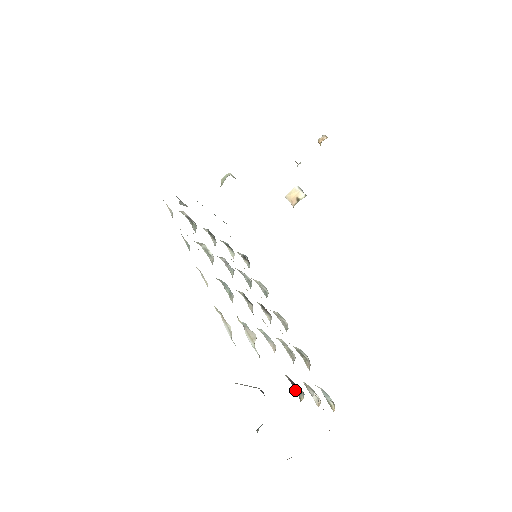
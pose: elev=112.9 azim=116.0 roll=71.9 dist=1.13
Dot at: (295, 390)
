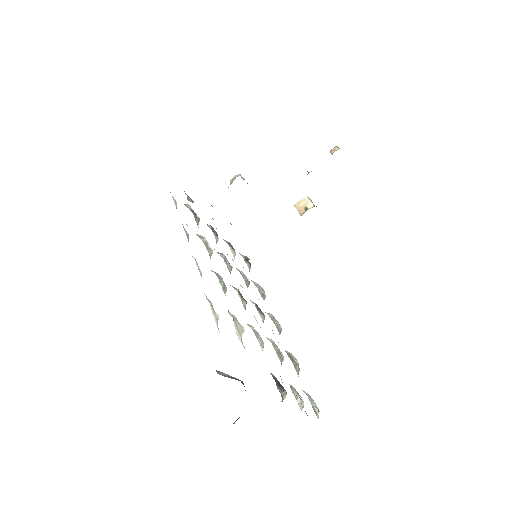
Dot at: (278, 389)
